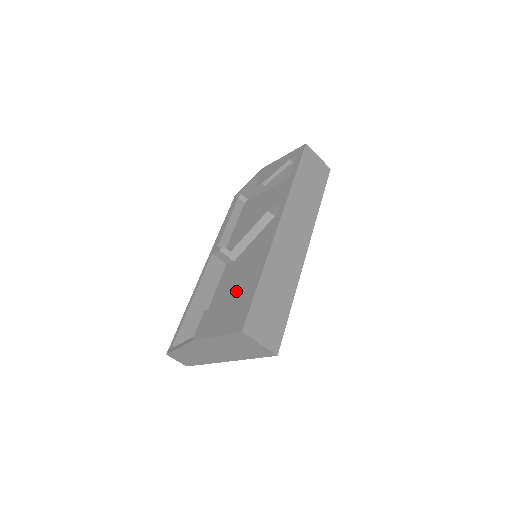
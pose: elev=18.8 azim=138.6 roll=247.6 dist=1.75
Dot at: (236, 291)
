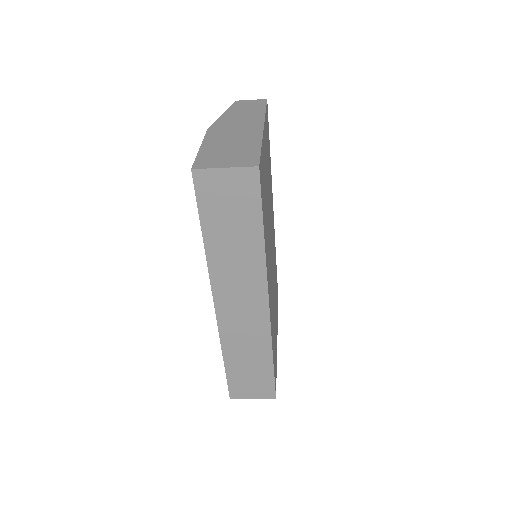
Dot at: occluded
